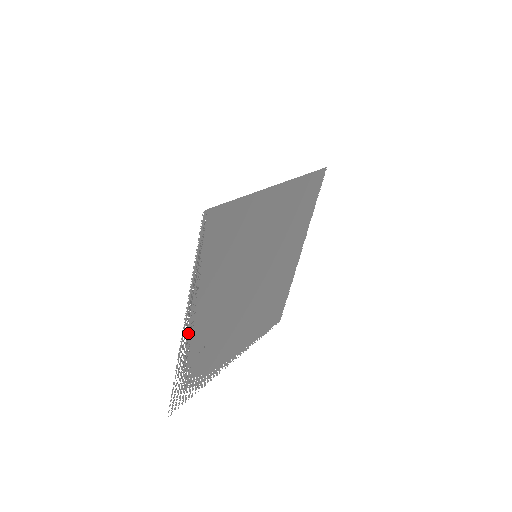
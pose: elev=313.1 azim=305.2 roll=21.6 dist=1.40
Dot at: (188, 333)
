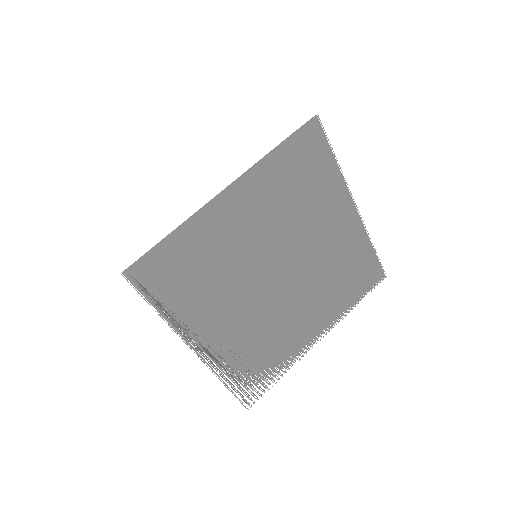
Dot at: (207, 351)
